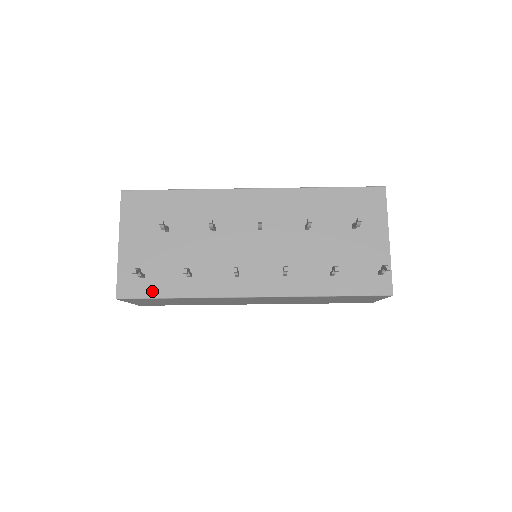
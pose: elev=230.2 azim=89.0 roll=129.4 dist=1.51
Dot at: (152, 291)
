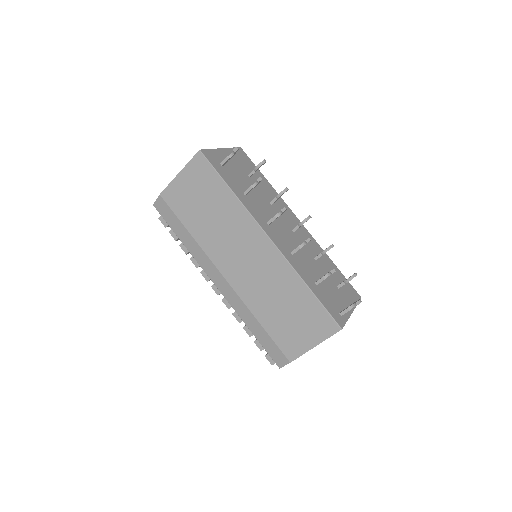
Dot at: (221, 172)
